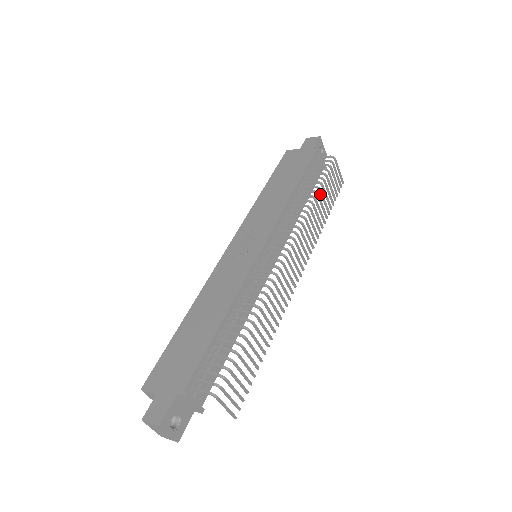
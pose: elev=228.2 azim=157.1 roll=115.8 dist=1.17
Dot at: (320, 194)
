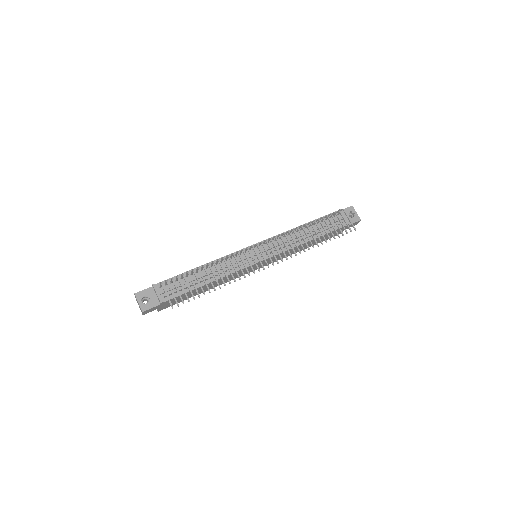
Dot at: occluded
